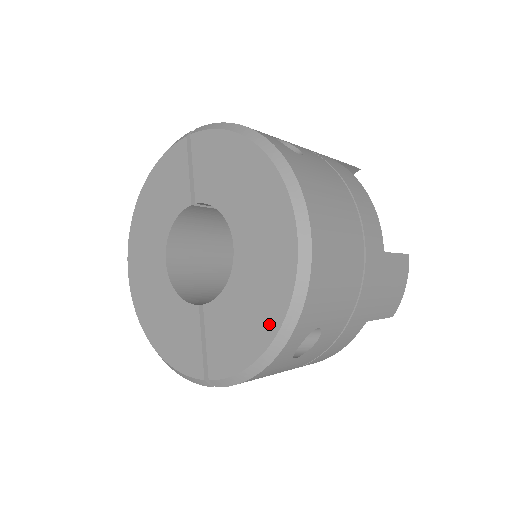
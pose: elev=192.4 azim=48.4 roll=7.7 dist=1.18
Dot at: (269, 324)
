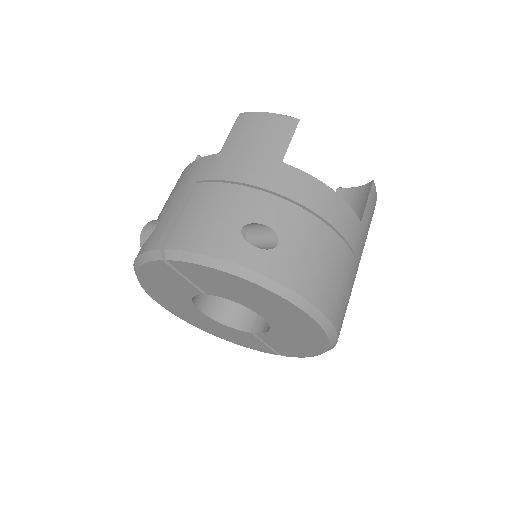
Dot at: (317, 348)
